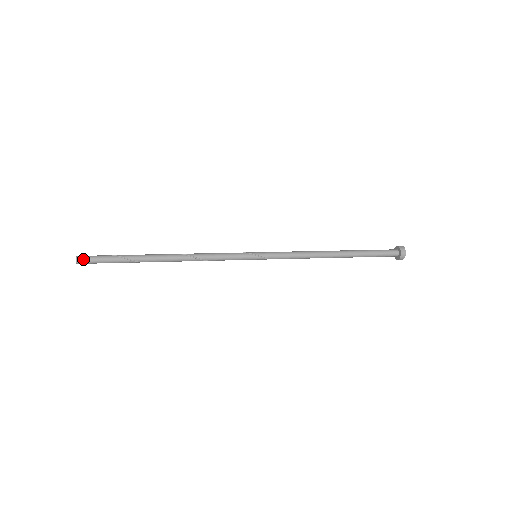
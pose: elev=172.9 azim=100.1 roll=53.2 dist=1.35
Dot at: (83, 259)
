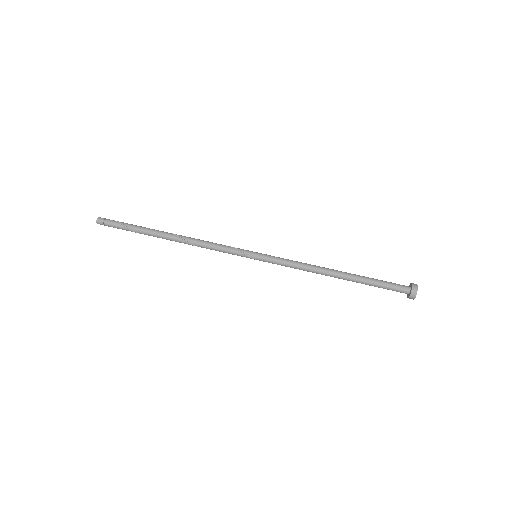
Dot at: occluded
